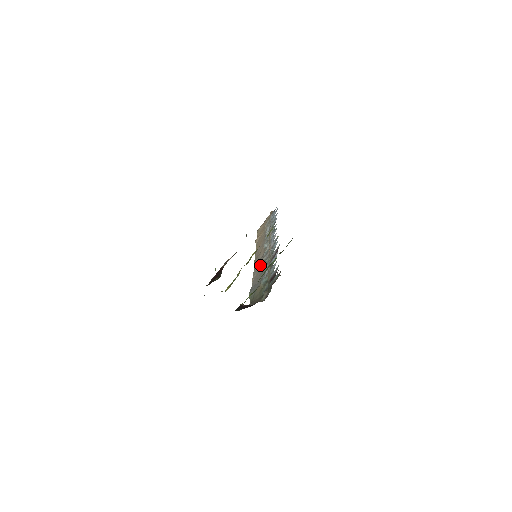
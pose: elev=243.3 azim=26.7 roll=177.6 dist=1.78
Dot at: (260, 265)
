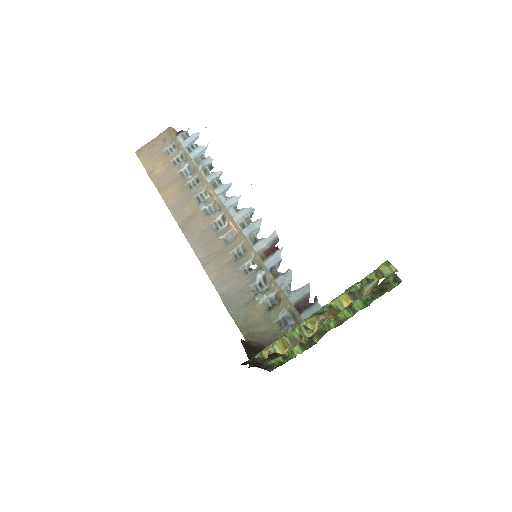
Dot at: (216, 249)
